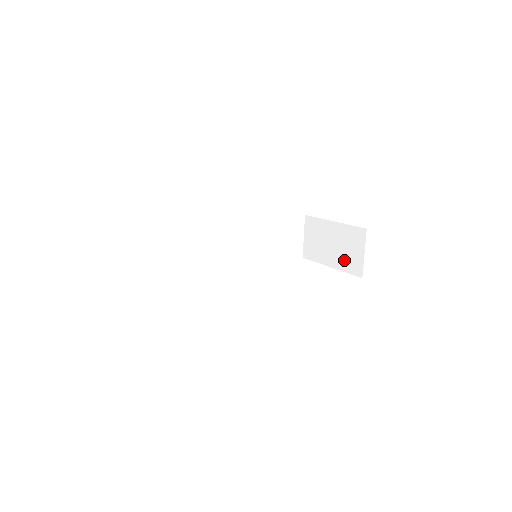
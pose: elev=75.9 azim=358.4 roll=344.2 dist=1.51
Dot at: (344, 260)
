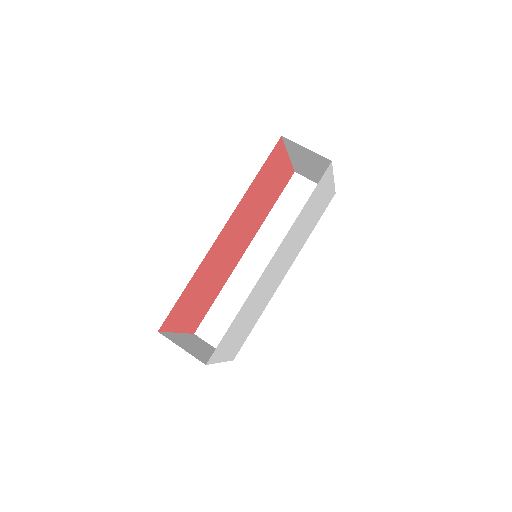
Dot at: (321, 166)
